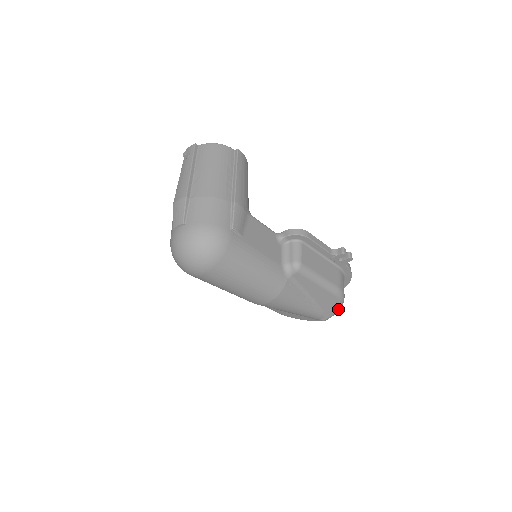
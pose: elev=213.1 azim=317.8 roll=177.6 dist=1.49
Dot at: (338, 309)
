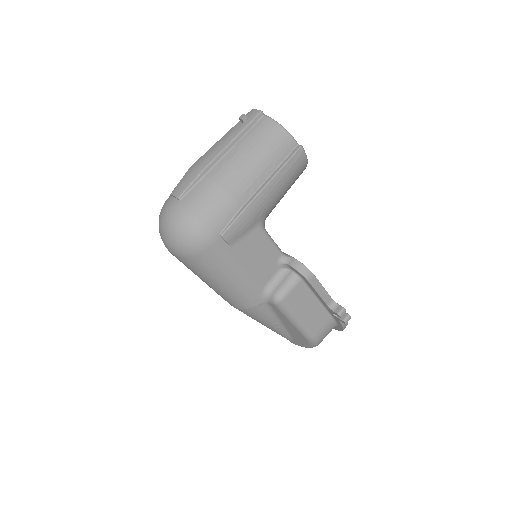
Dot at: (308, 347)
